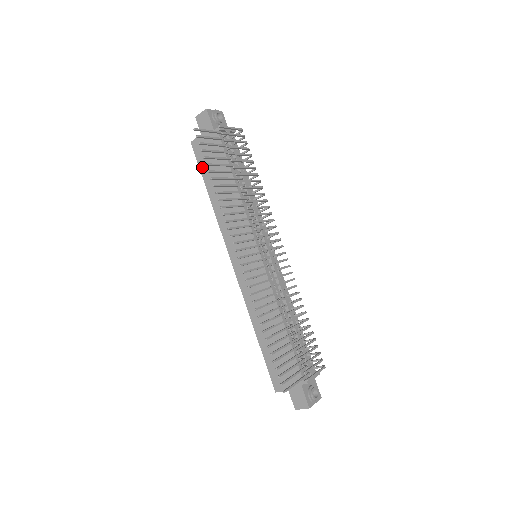
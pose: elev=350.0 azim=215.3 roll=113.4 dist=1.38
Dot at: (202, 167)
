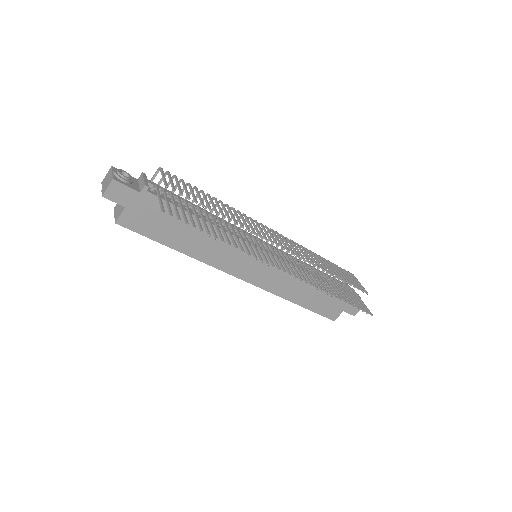
Dot at: (150, 234)
